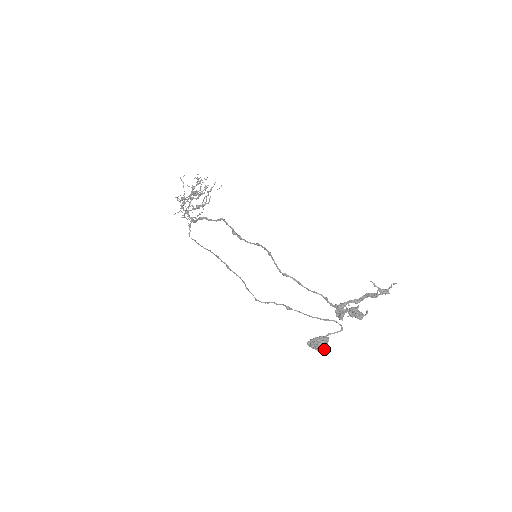
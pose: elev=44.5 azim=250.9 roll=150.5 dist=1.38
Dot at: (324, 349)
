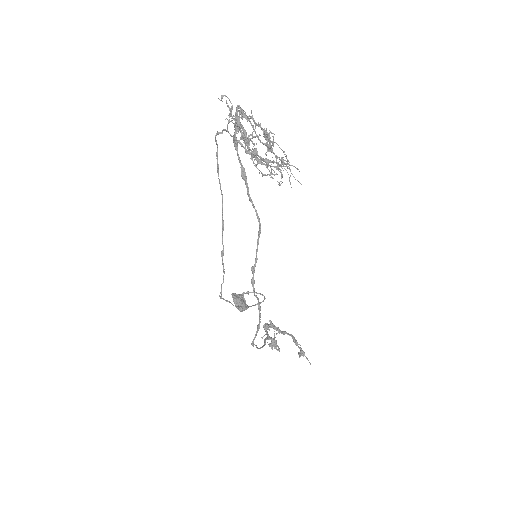
Dot at: occluded
